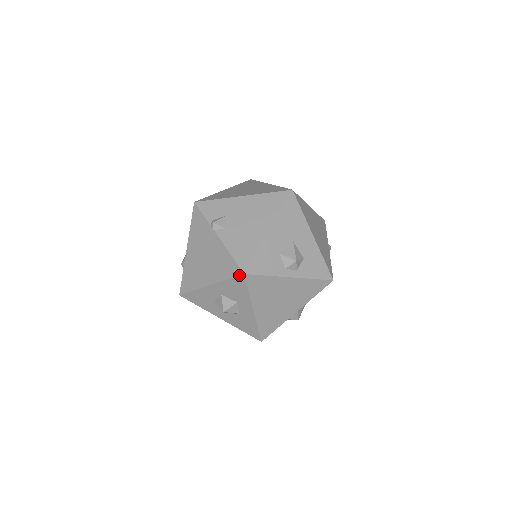
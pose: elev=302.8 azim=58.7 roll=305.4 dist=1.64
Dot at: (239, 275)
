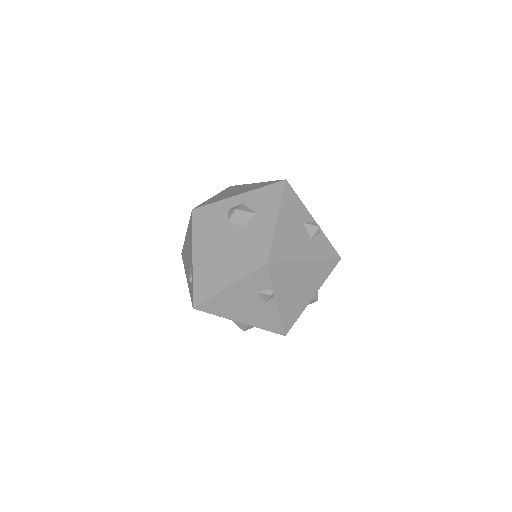
Dot at: occluded
